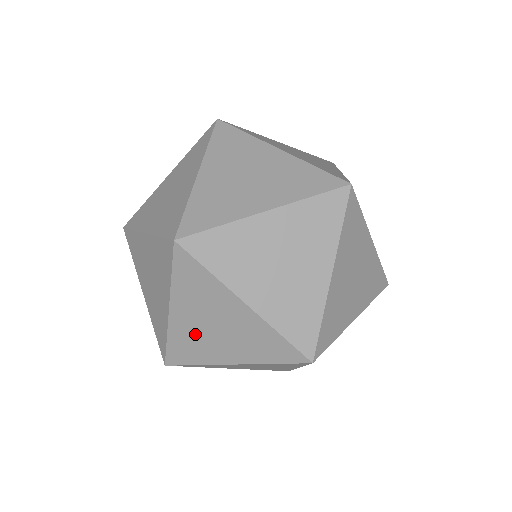
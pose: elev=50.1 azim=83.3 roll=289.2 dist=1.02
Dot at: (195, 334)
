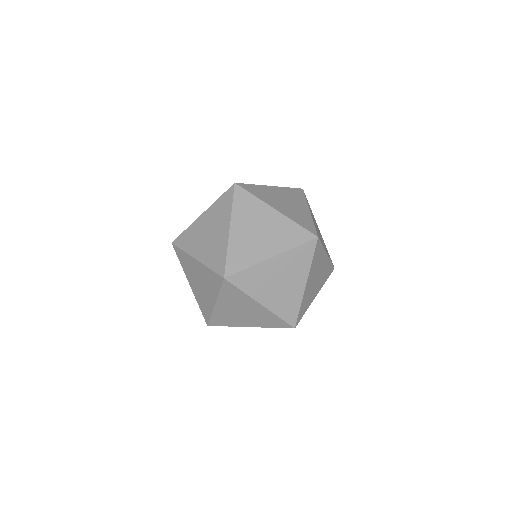
Dot at: (210, 248)
